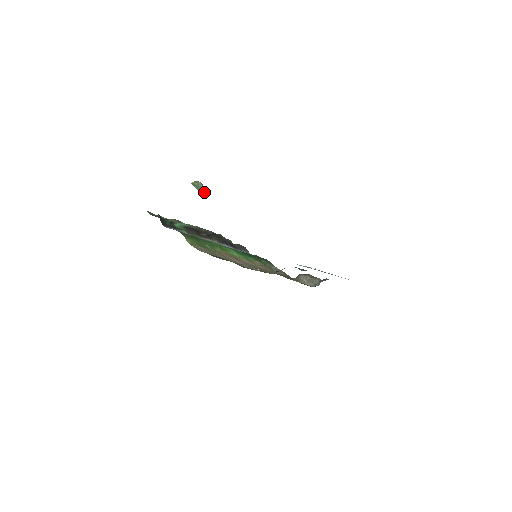
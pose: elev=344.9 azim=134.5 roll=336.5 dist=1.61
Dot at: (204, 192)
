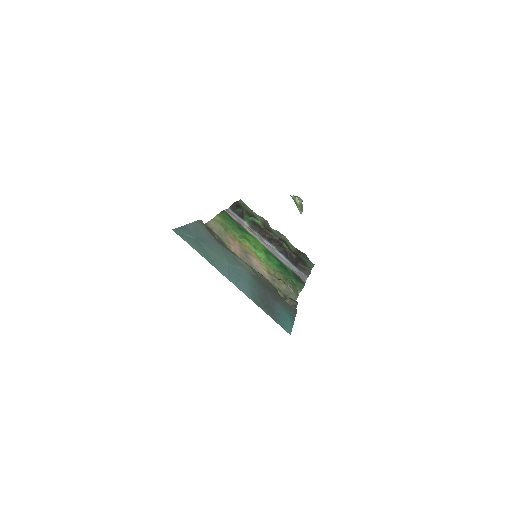
Dot at: (299, 208)
